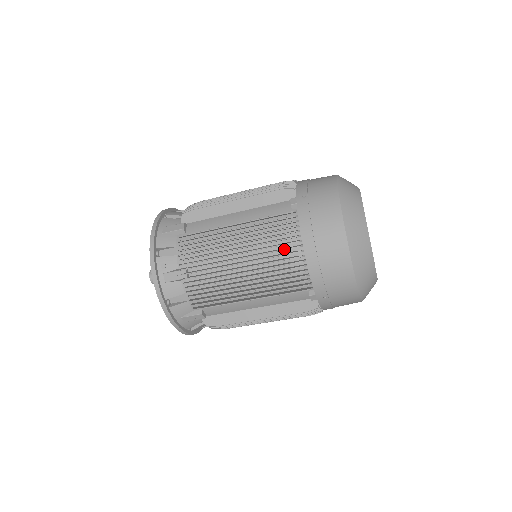
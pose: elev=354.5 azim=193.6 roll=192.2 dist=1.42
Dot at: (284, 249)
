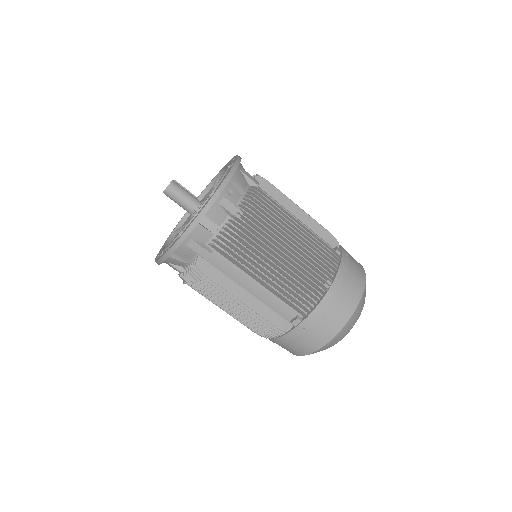
Dot at: occluded
